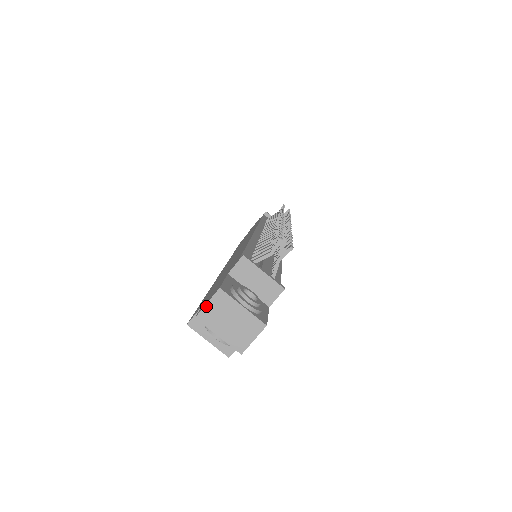
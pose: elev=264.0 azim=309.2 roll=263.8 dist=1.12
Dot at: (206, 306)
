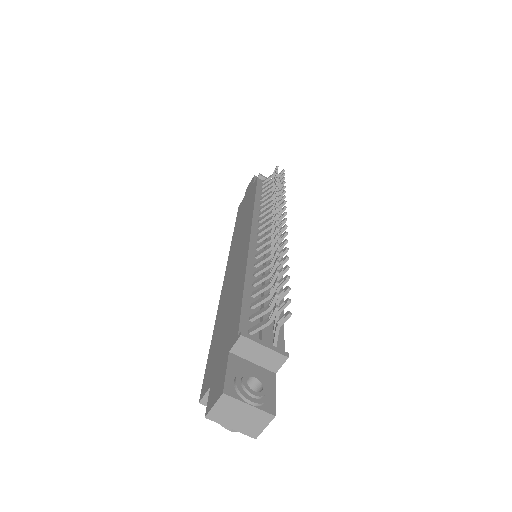
Dot at: (213, 408)
